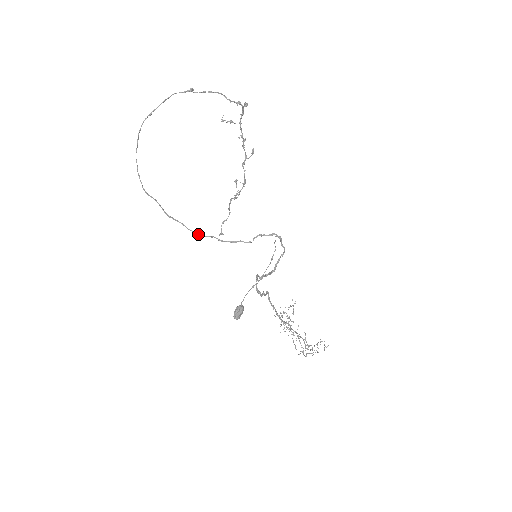
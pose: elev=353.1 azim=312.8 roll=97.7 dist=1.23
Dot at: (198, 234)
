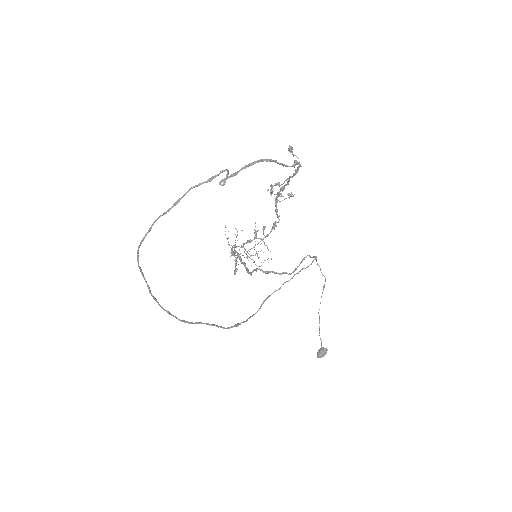
Dot at: occluded
